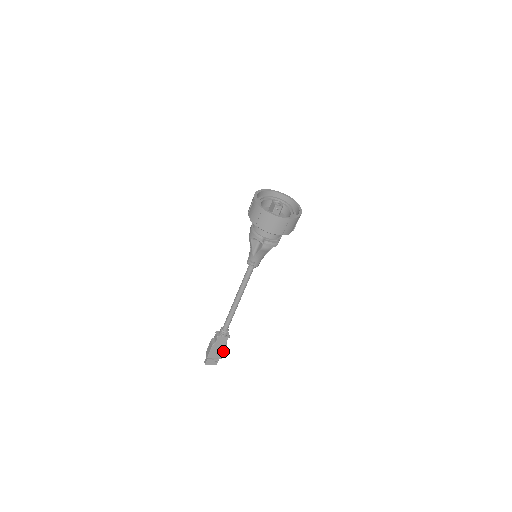
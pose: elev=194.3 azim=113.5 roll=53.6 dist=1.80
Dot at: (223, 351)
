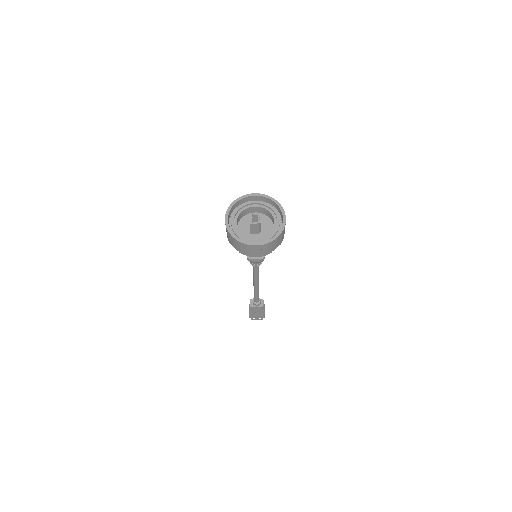
Dot at: (263, 314)
